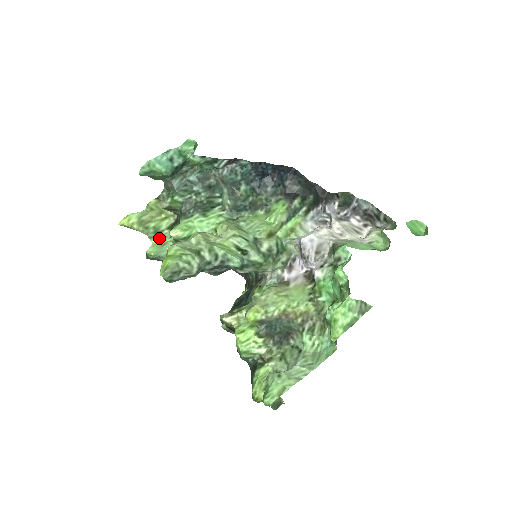
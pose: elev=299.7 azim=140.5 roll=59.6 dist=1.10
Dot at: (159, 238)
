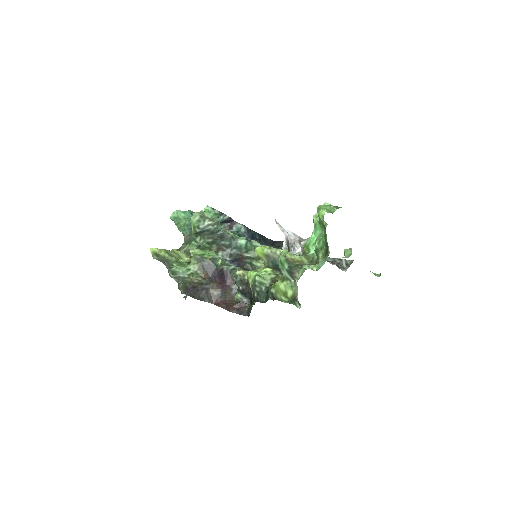
Dot at: (179, 264)
